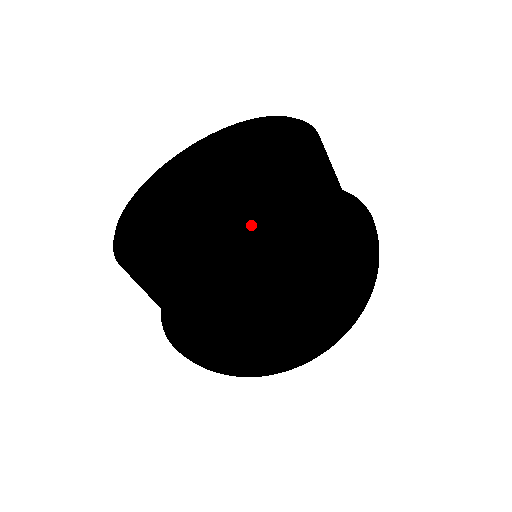
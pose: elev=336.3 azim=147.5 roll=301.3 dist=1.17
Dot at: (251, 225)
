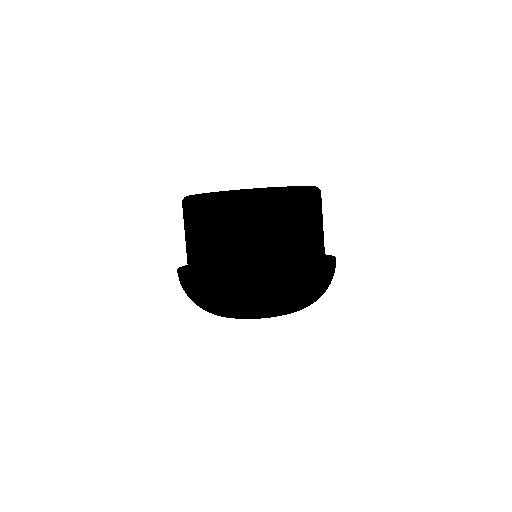
Dot at: occluded
